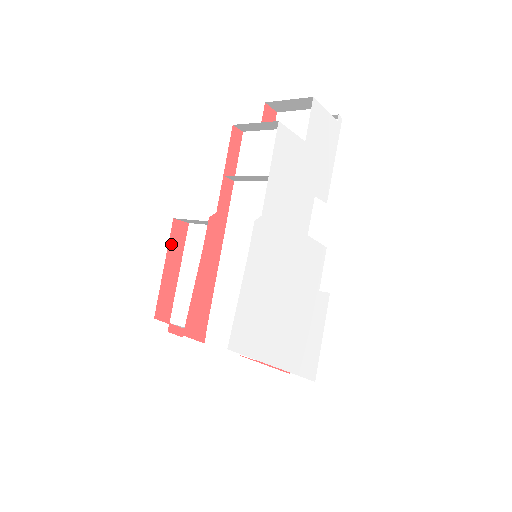
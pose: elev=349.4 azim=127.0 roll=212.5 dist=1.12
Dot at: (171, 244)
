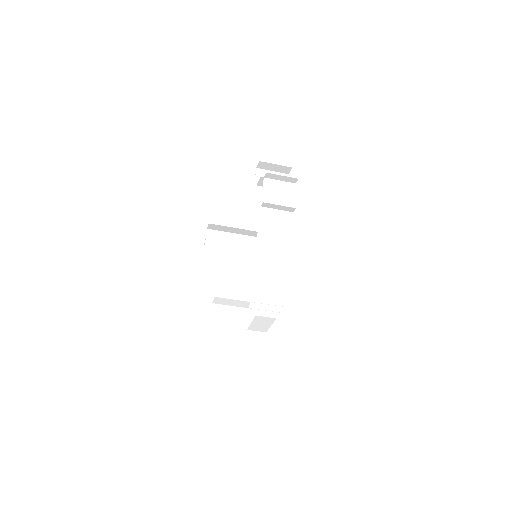
Dot at: occluded
